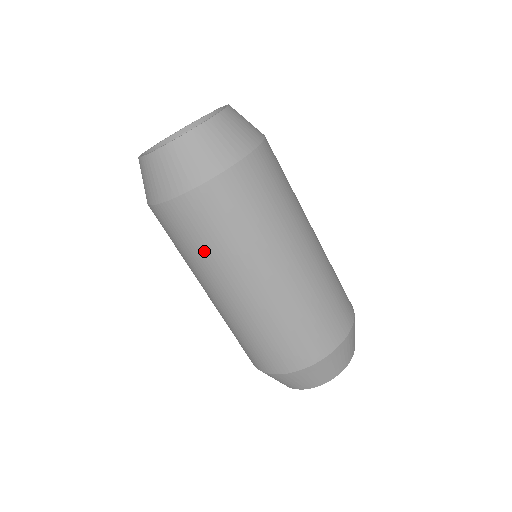
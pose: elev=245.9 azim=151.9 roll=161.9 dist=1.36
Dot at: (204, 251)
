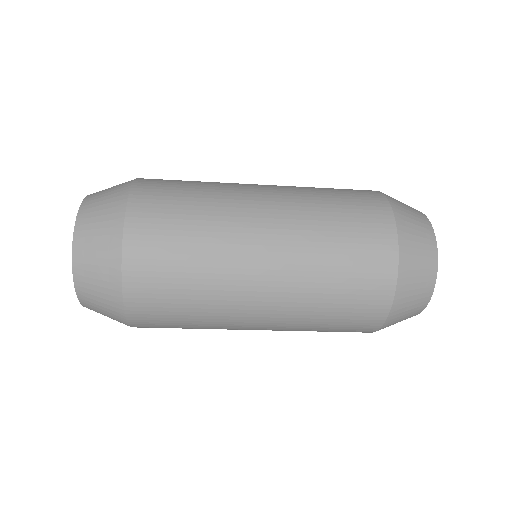
Dot at: (196, 326)
